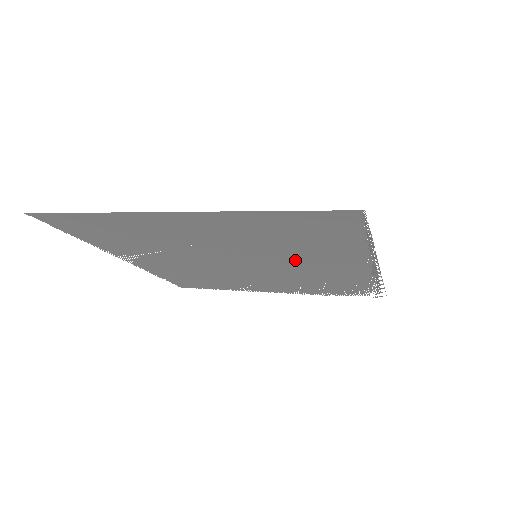
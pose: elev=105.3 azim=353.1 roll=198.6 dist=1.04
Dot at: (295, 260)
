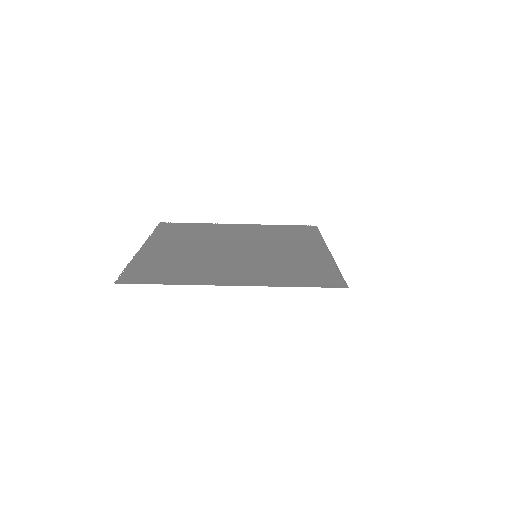
Dot at: (281, 255)
